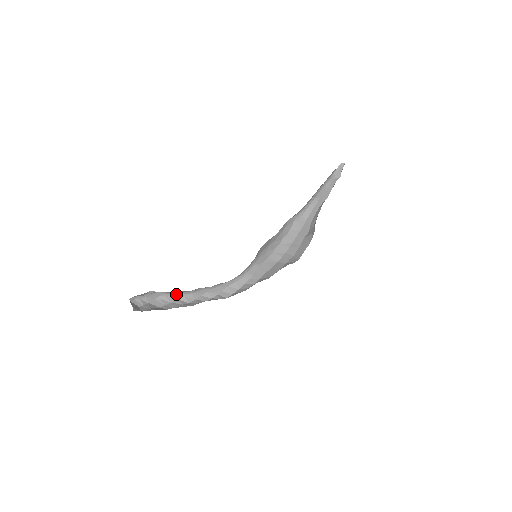
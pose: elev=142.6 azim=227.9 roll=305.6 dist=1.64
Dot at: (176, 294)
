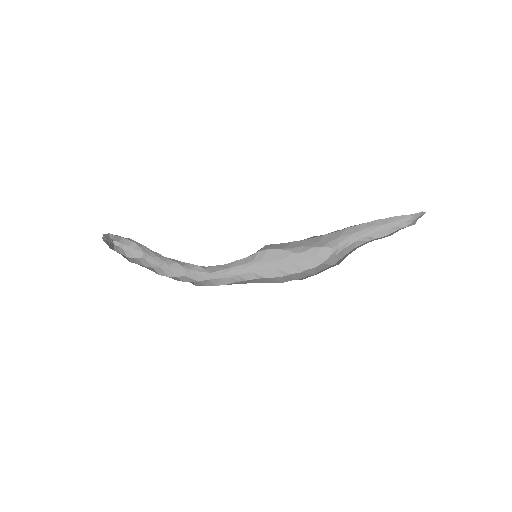
Dot at: (156, 262)
